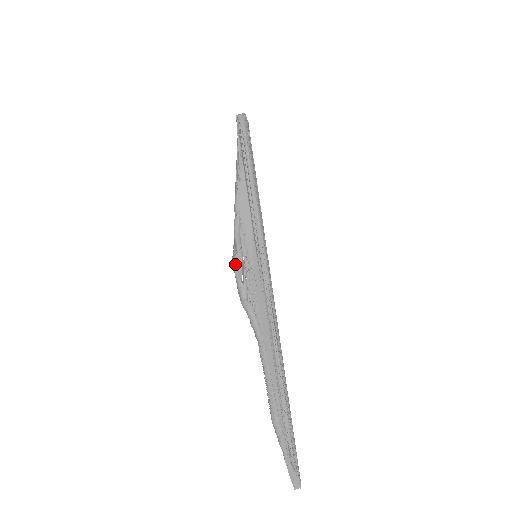
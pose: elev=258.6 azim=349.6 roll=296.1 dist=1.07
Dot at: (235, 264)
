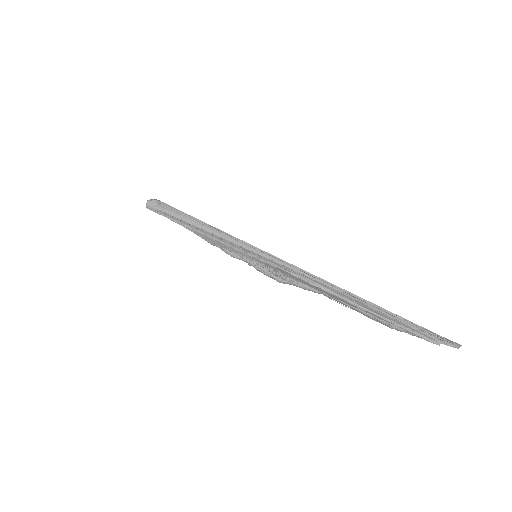
Dot at: (254, 267)
